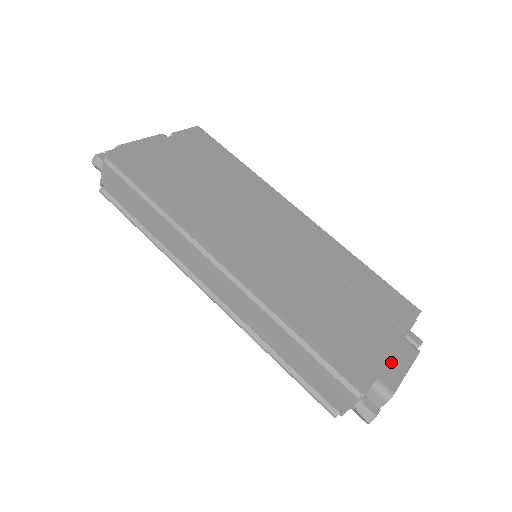
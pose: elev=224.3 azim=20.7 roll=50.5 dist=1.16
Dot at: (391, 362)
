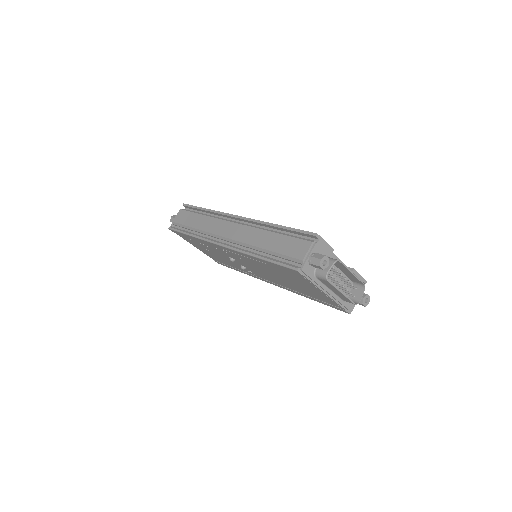
Dot at: (341, 268)
